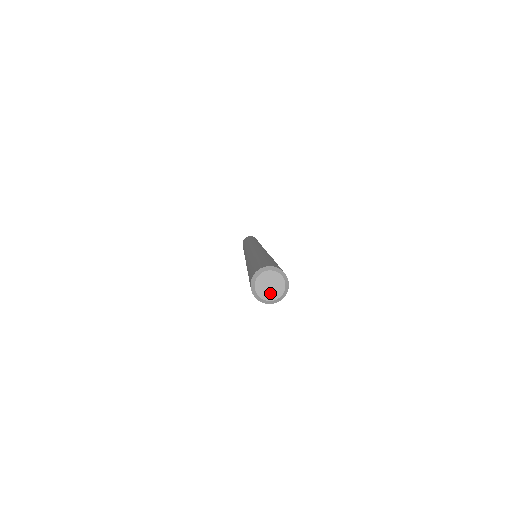
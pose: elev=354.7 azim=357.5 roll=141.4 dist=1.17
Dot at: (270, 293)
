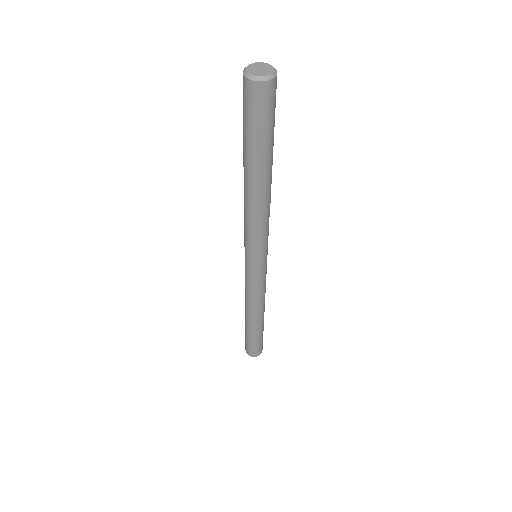
Dot at: (260, 72)
